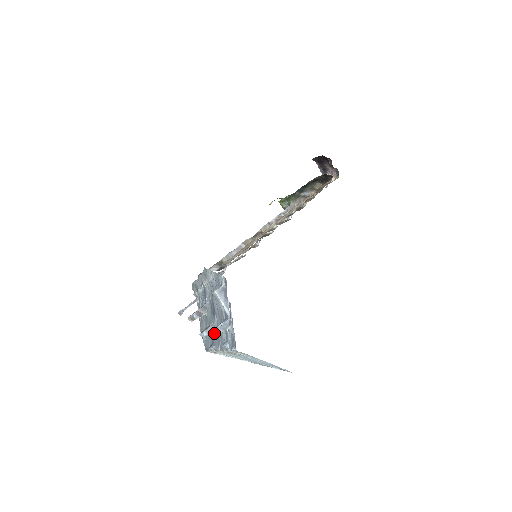
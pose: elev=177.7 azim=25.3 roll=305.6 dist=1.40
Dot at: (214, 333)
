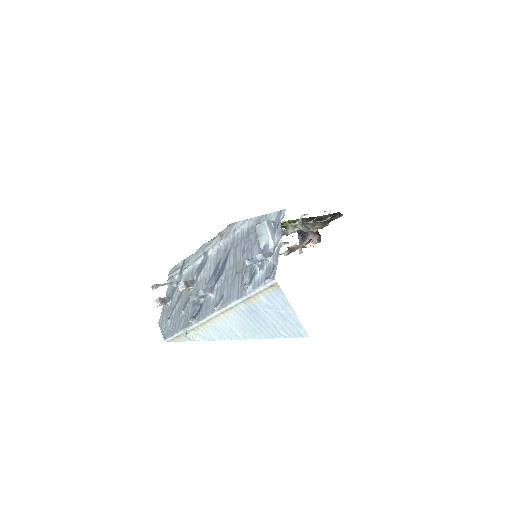
Dot at: (247, 263)
